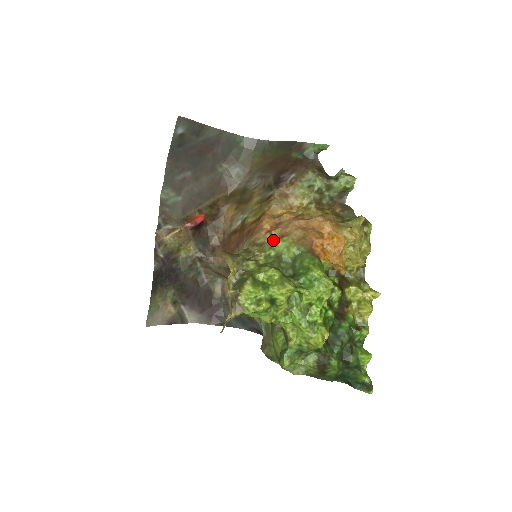
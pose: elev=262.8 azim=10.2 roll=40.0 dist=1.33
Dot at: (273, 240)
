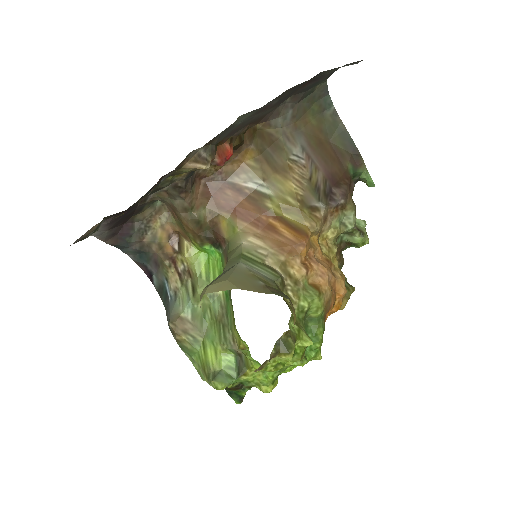
Dot at: (306, 283)
